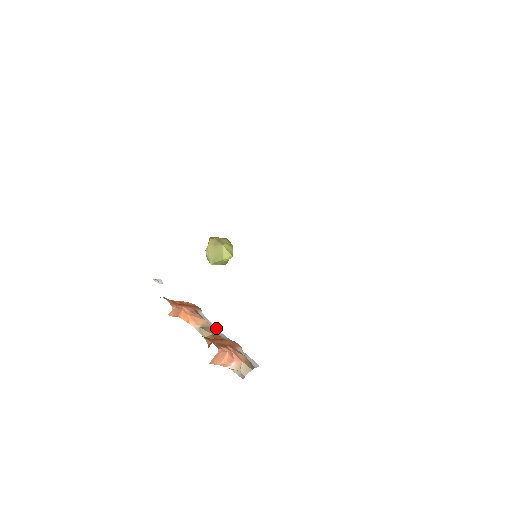
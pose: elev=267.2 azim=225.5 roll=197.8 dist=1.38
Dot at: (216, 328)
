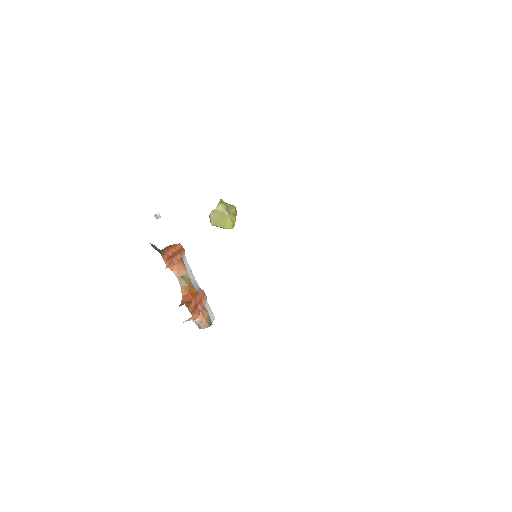
Dot at: (192, 274)
